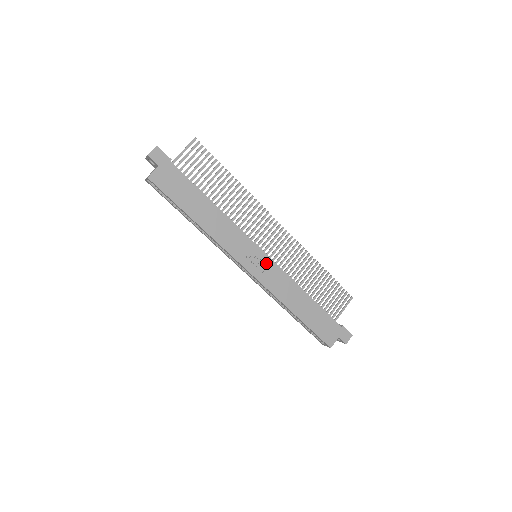
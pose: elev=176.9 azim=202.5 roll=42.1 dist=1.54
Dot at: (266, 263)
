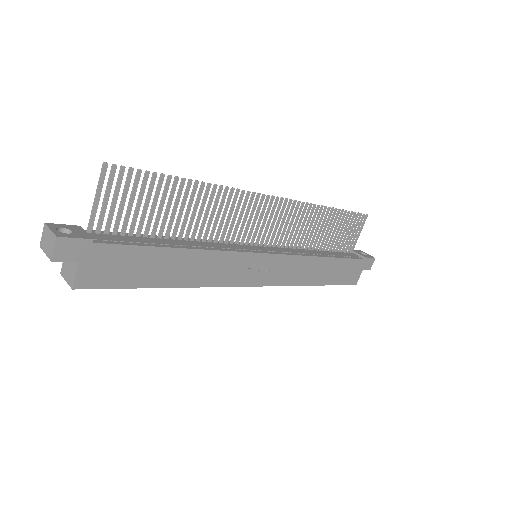
Dot at: (274, 263)
